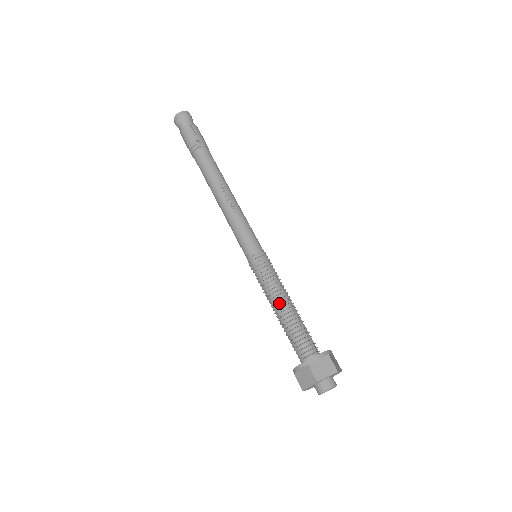
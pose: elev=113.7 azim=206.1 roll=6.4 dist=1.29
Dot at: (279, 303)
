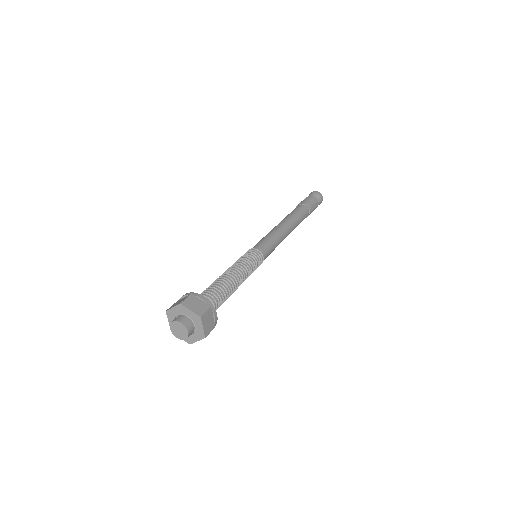
Dot at: (222, 274)
